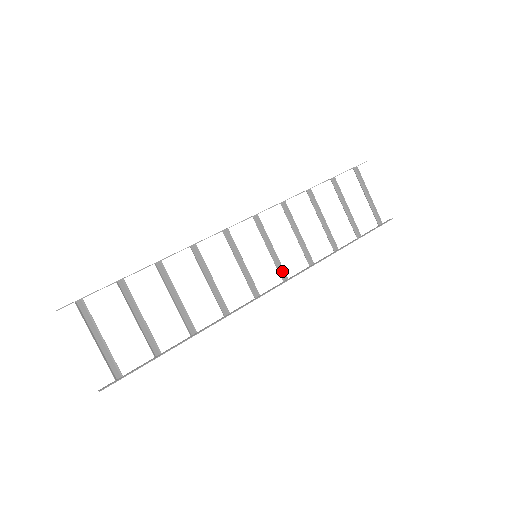
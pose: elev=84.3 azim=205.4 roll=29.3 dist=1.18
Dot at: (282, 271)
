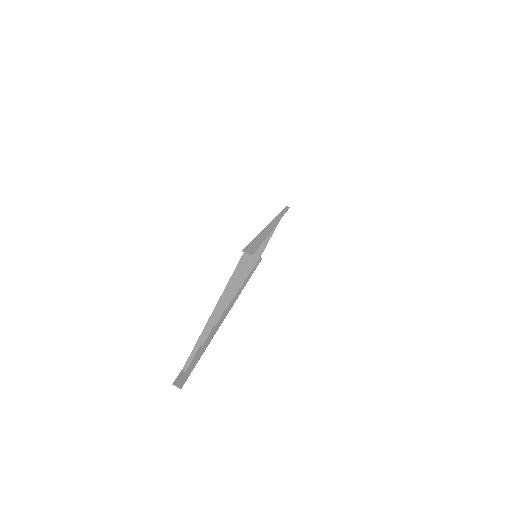
Dot at: occluded
